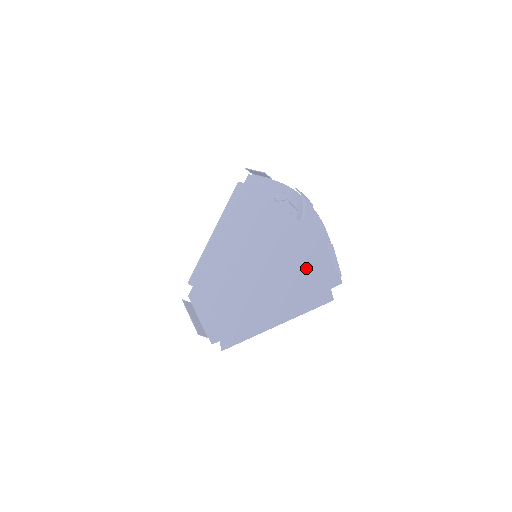
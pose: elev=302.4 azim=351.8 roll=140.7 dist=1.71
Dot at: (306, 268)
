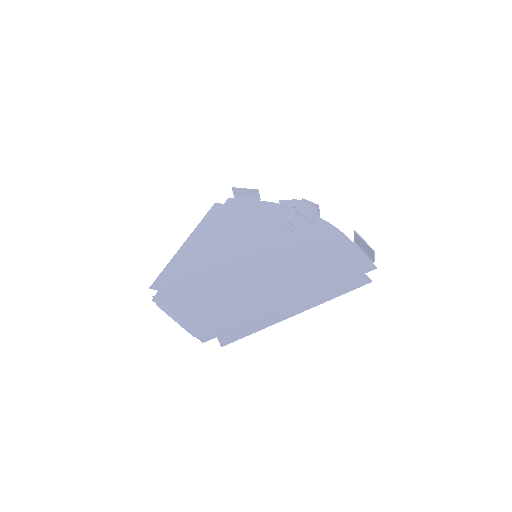
Dot at: (328, 260)
